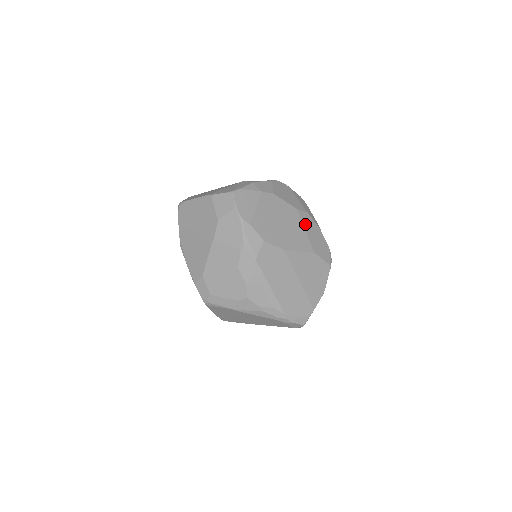
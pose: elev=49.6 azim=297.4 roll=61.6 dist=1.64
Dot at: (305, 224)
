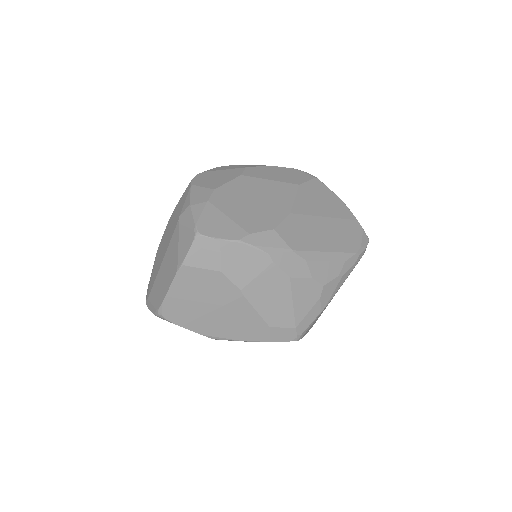
Dot at: (261, 177)
